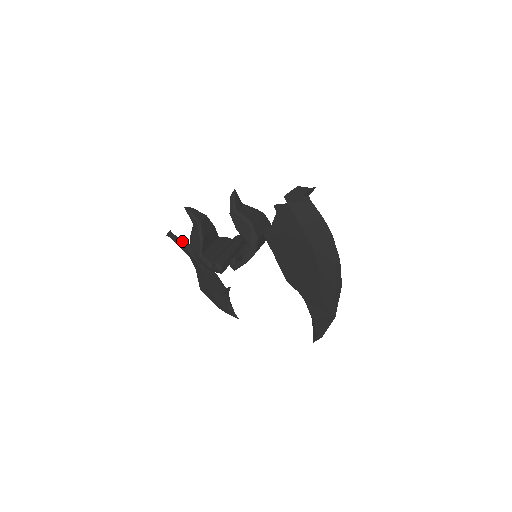
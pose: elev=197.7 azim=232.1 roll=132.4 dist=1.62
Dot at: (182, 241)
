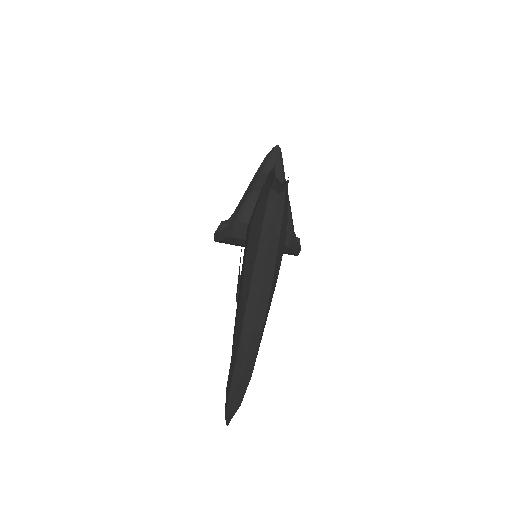
Dot at: occluded
